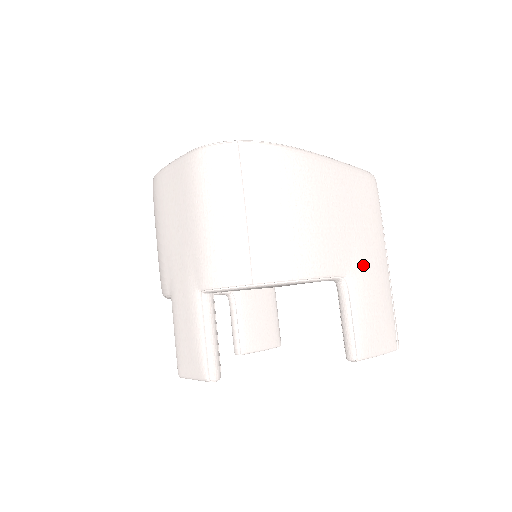
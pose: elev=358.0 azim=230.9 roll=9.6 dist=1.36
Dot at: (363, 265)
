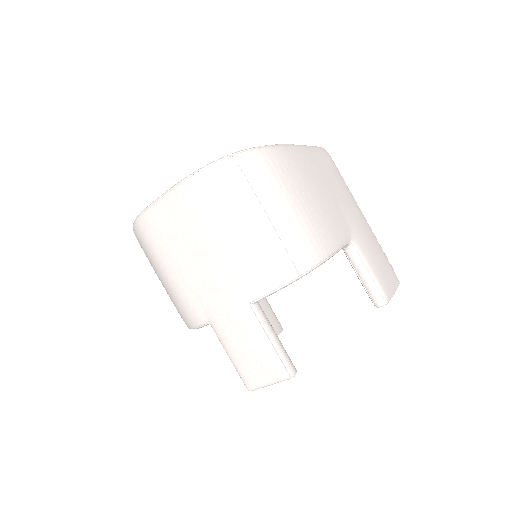
Dot at: (356, 226)
